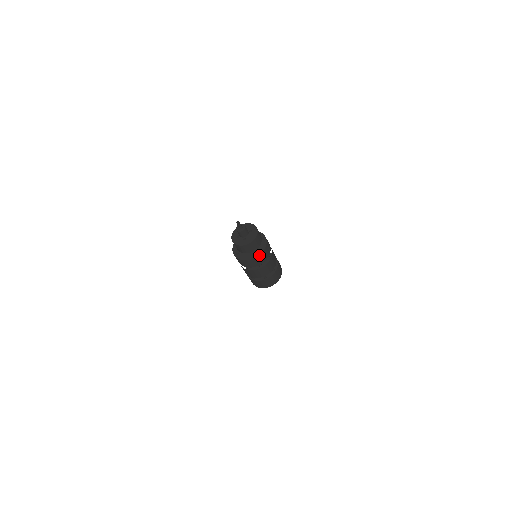
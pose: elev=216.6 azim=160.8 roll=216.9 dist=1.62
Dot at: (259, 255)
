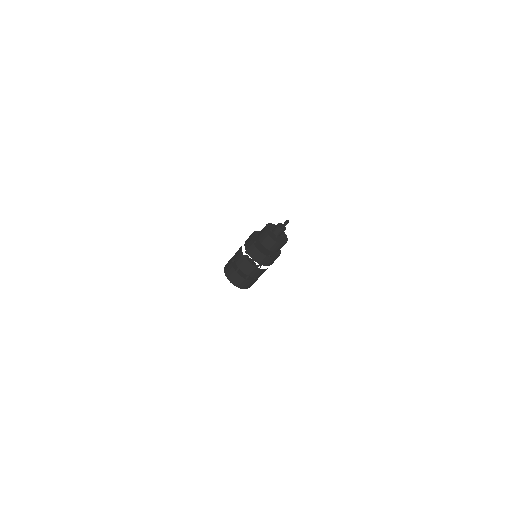
Dot at: (273, 258)
